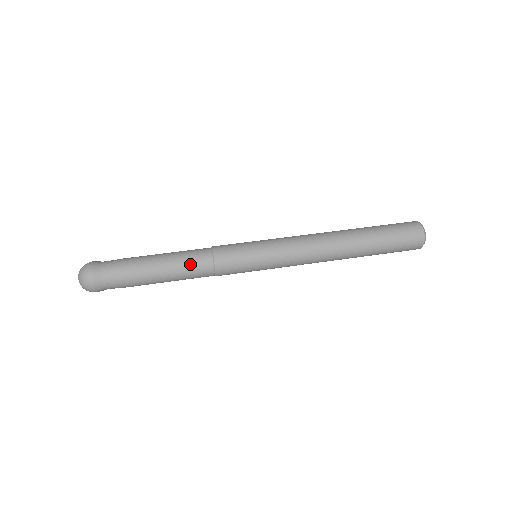
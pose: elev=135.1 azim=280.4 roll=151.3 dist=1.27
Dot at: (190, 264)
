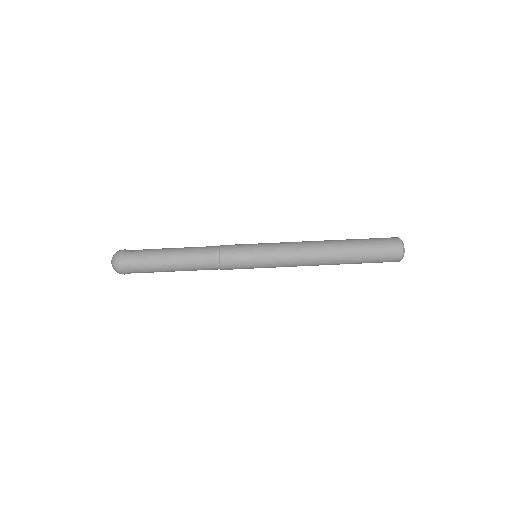
Dot at: (200, 263)
